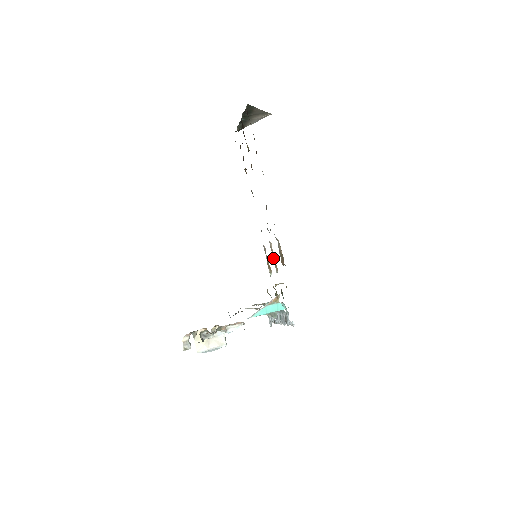
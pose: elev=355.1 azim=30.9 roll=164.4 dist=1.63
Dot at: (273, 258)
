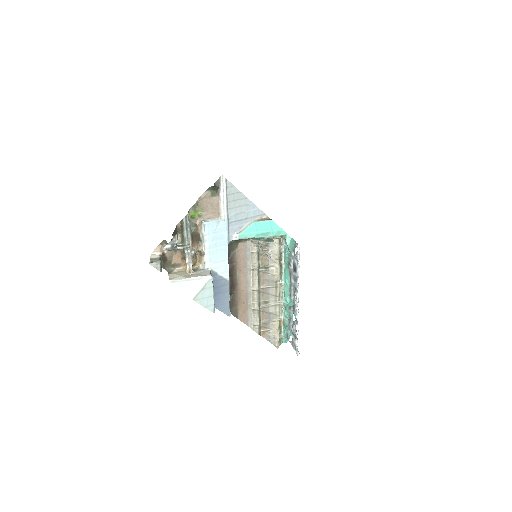
Dot at: occluded
